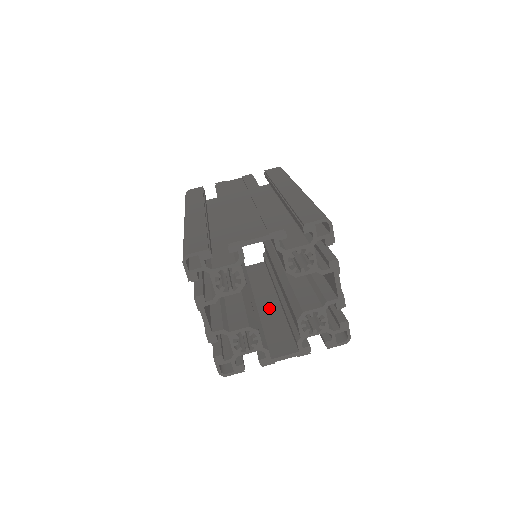
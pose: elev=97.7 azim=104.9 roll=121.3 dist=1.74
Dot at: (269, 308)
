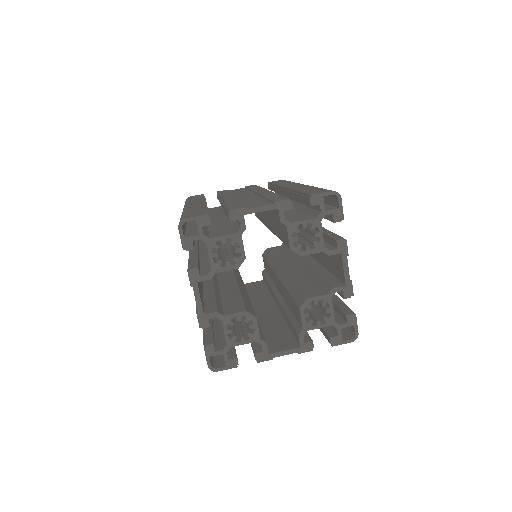
Dot at: (267, 314)
